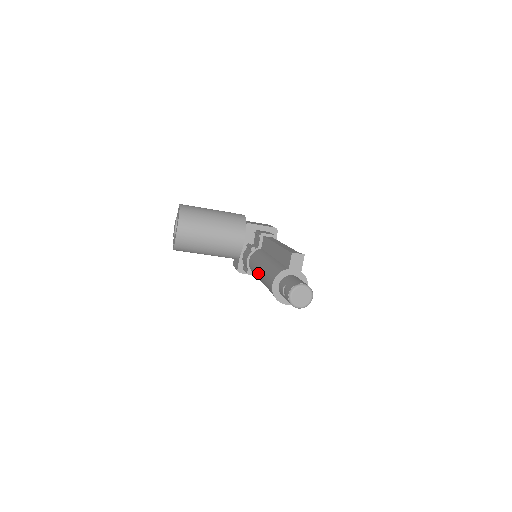
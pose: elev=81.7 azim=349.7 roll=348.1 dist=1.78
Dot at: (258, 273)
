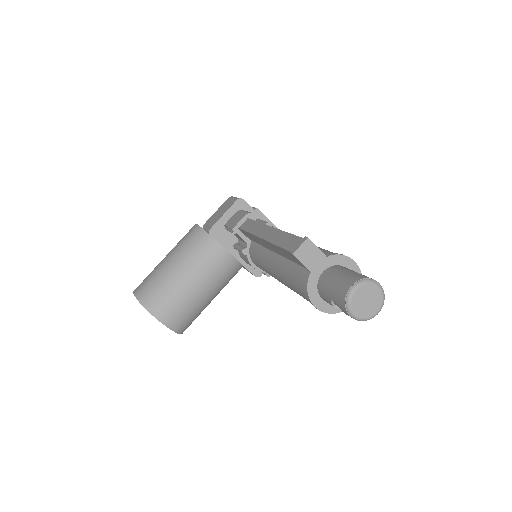
Dot at: occluded
